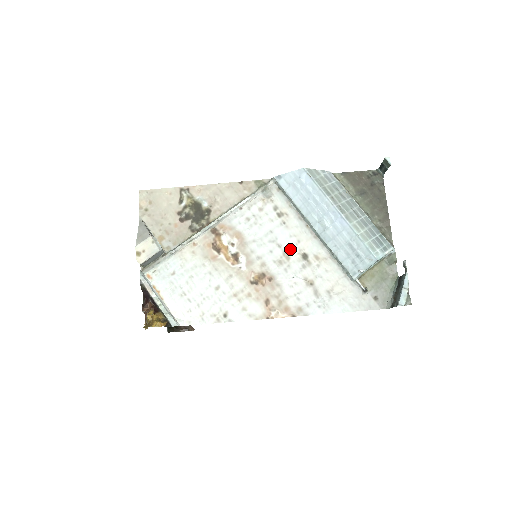
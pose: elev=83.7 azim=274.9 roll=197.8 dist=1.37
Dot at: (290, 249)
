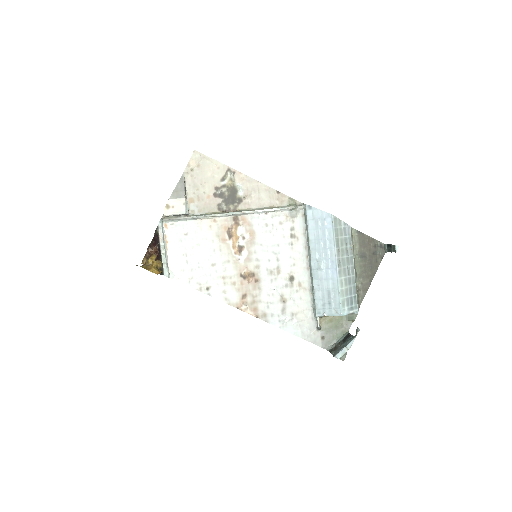
Dot at: (284, 267)
